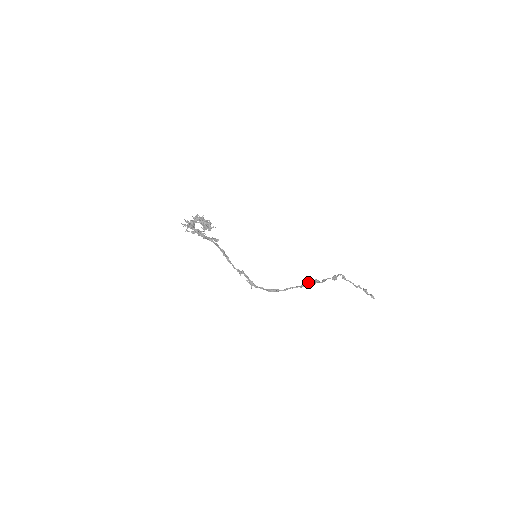
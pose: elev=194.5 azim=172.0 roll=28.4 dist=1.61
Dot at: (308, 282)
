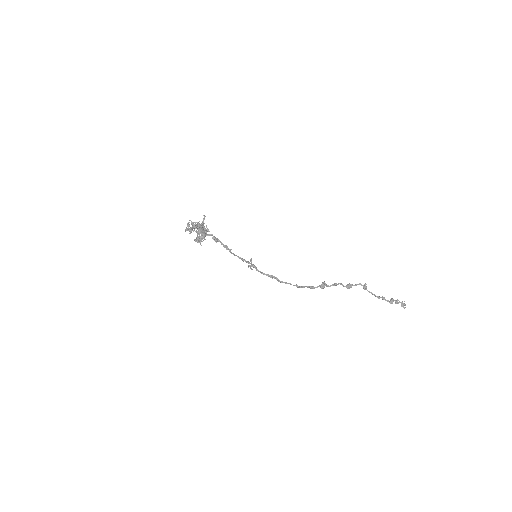
Dot at: (307, 286)
